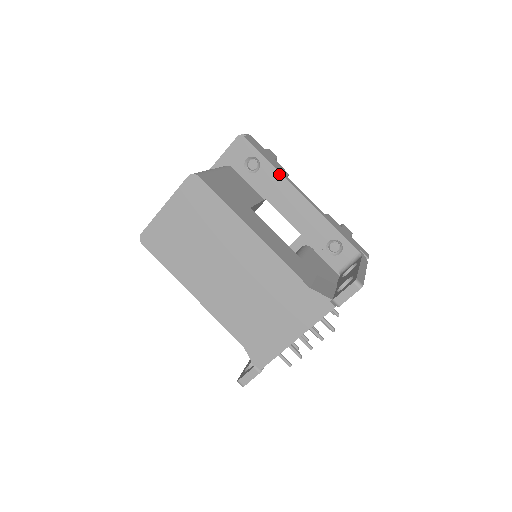
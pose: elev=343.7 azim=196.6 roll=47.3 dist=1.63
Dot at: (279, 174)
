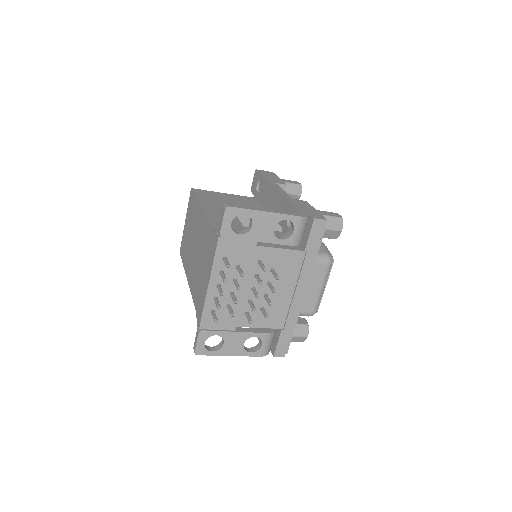
Dot at: (267, 182)
